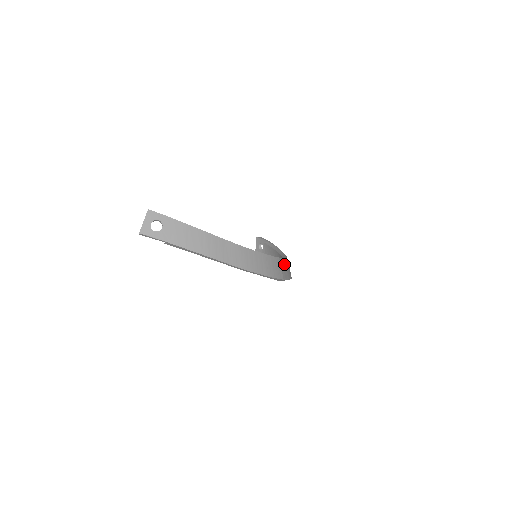
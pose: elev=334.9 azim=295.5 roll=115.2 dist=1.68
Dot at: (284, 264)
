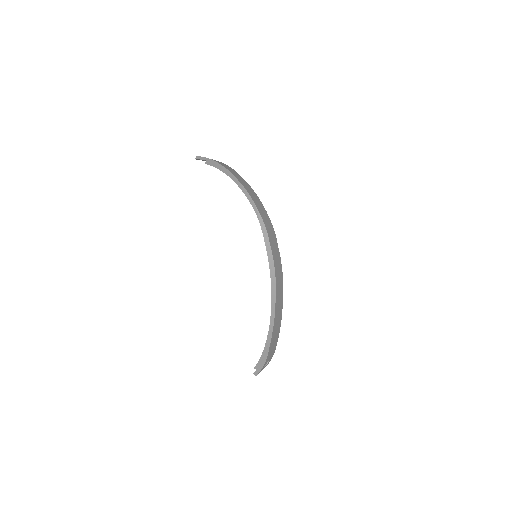
Dot at: (276, 247)
